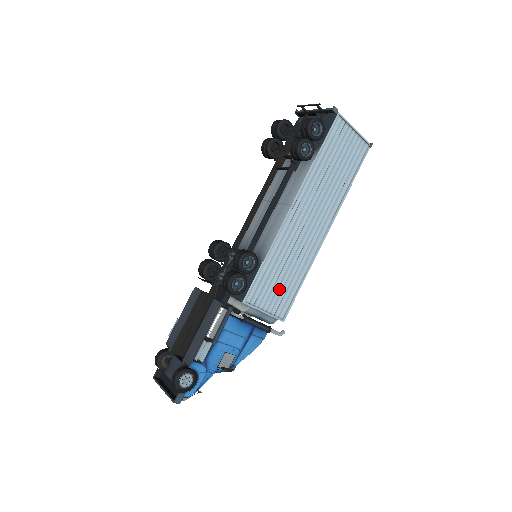
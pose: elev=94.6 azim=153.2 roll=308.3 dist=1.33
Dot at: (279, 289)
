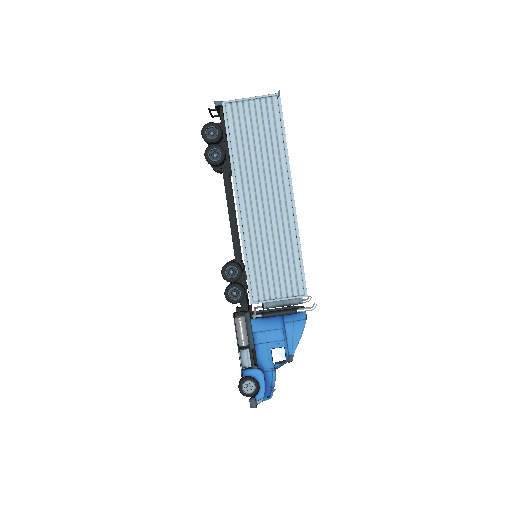
Dot at: (280, 273)
